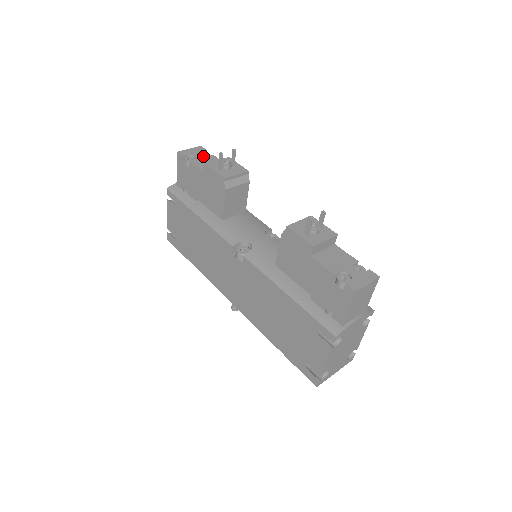
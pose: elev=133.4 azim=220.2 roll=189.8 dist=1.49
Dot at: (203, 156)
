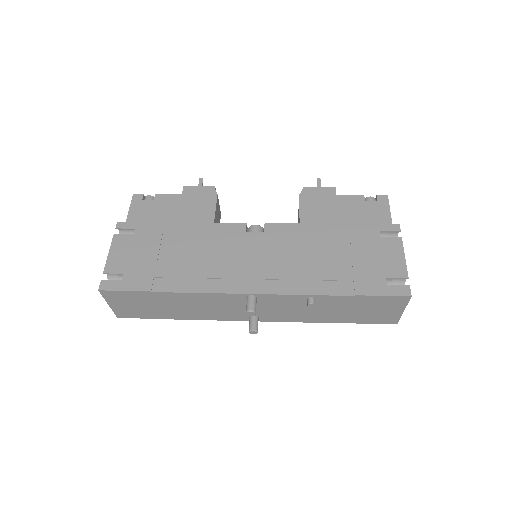
Dot at: occluded
